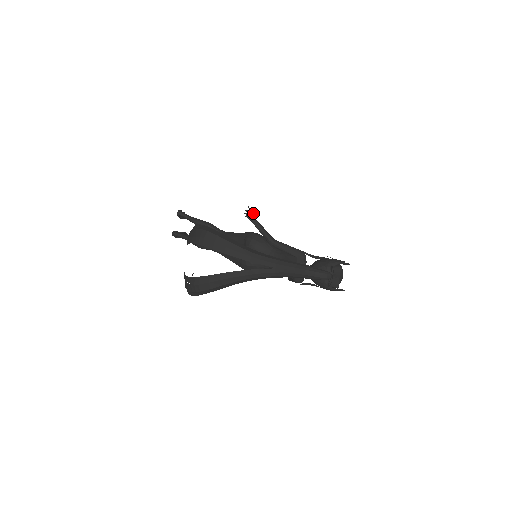
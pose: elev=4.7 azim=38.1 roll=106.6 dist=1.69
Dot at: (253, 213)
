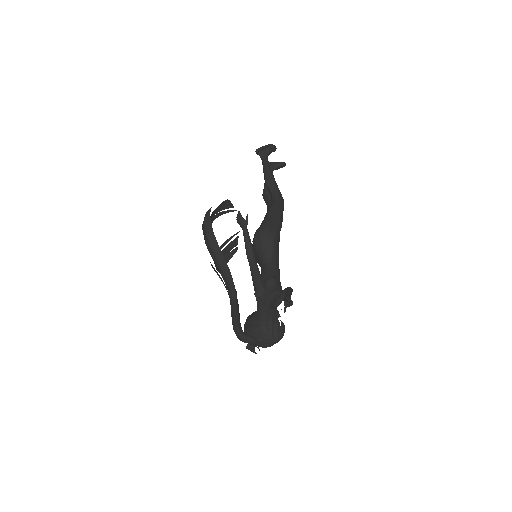
Dot at: (246, 217)
